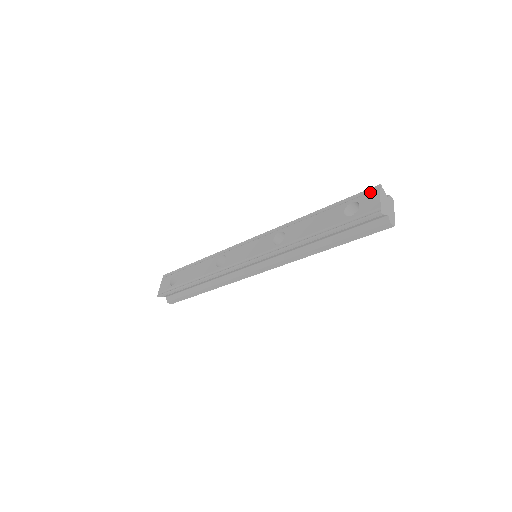
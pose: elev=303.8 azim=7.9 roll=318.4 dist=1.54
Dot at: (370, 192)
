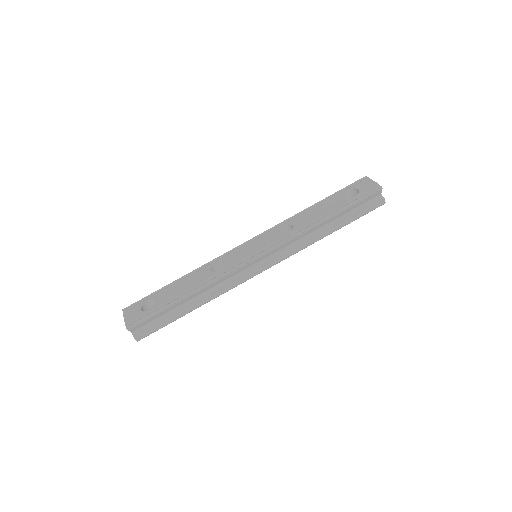
Dot at: (361, 181)
